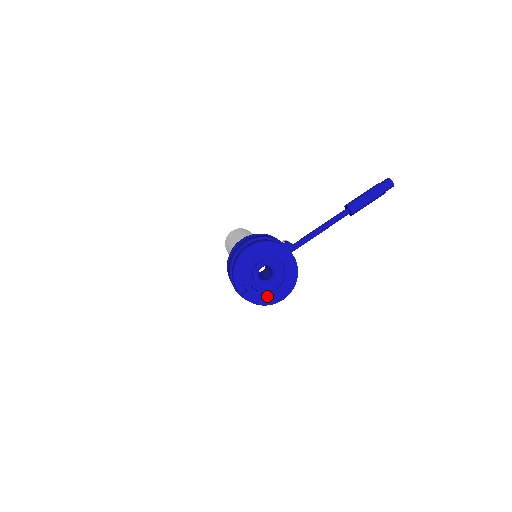
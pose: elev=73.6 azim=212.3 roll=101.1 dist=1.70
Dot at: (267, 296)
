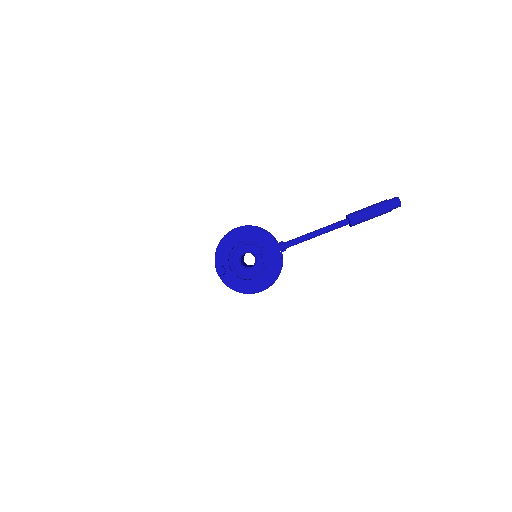
Dot at: (244, 283)
